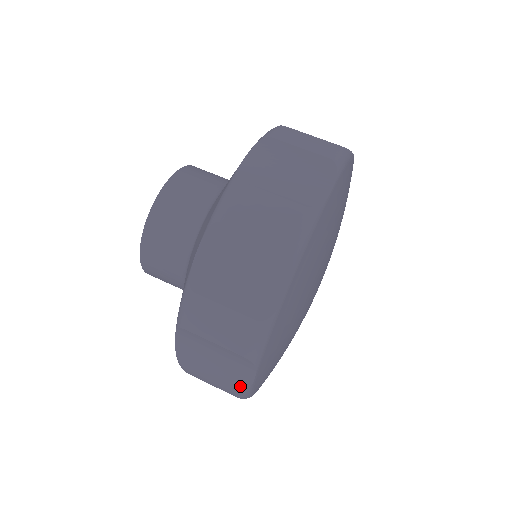
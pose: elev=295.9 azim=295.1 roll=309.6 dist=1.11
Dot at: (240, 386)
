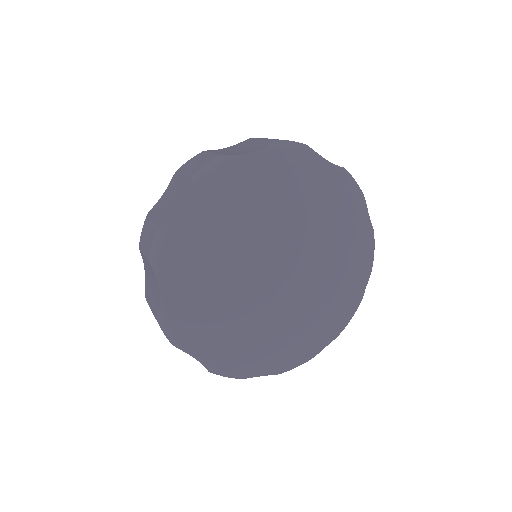
Dot at: (230, 155)
